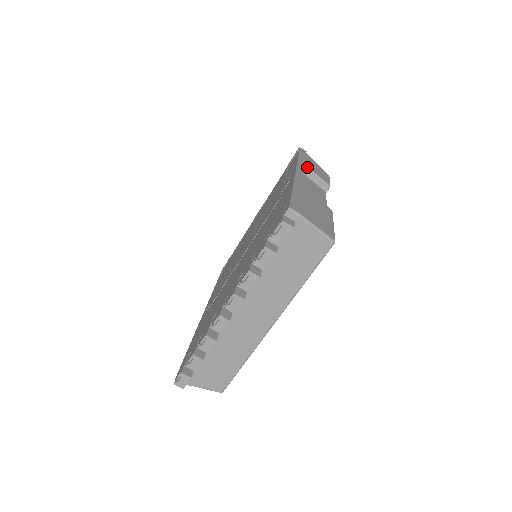
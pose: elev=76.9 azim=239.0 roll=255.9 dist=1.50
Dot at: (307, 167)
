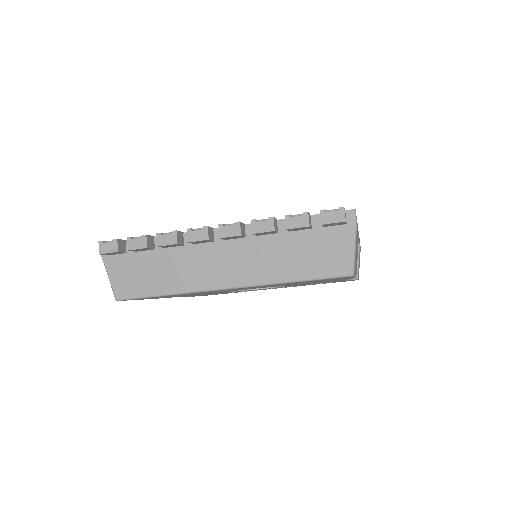
Dot at: (359, 246)
